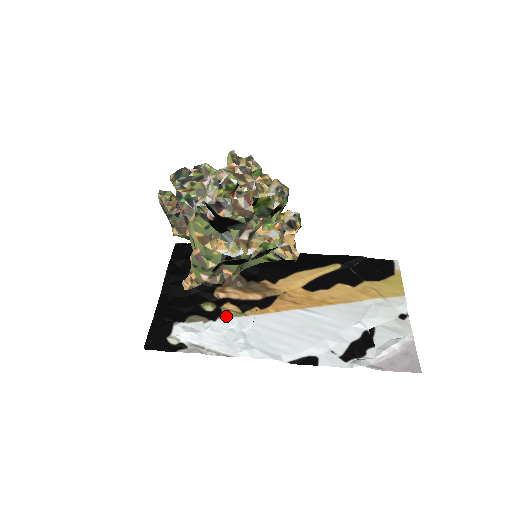
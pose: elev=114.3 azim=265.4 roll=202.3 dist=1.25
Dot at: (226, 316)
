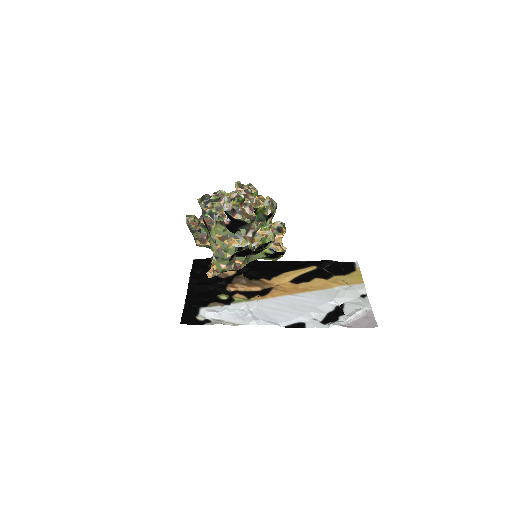
Dot at: (237, 302)
